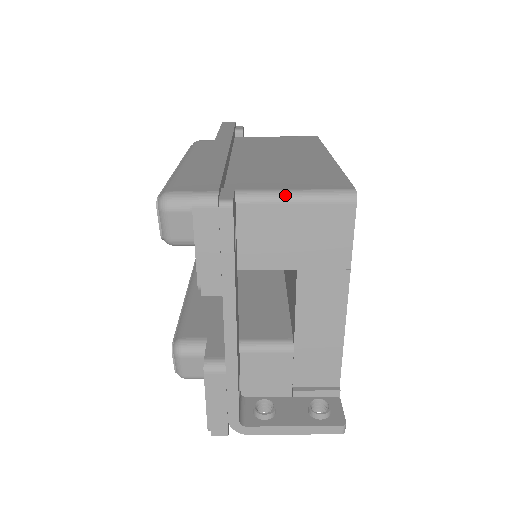
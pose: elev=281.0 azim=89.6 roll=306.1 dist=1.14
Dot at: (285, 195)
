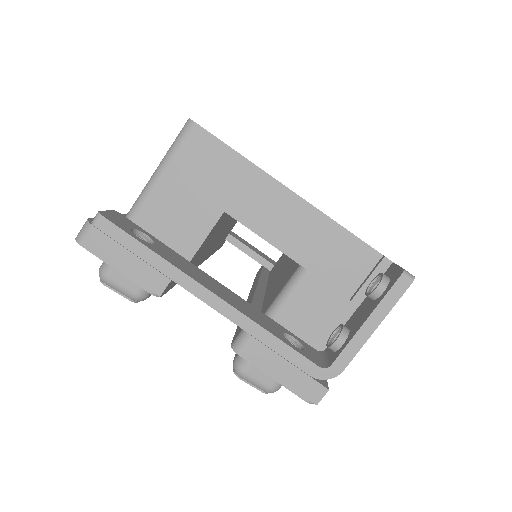
Dot at: (153, 177)
